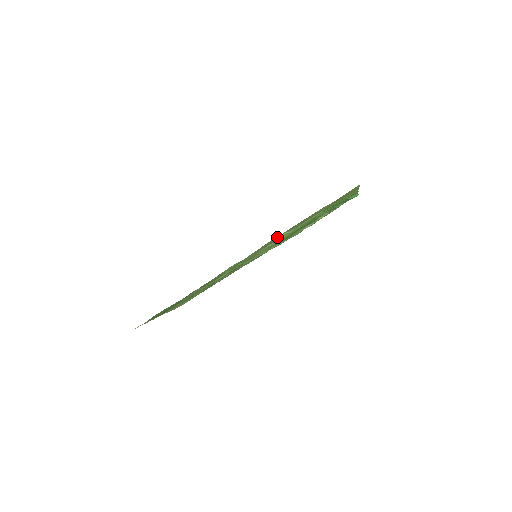
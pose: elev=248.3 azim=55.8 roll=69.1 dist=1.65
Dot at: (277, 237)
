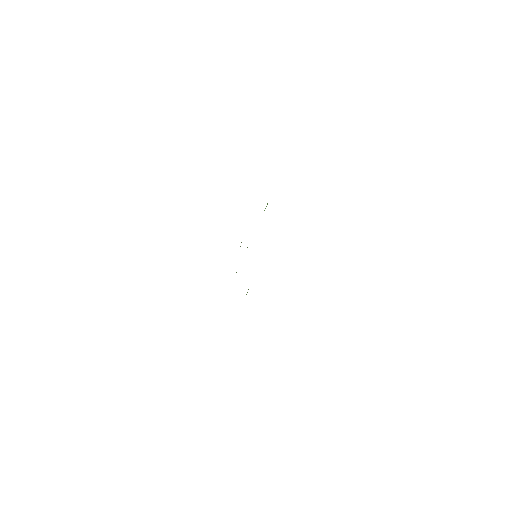
Dot at: occluded
